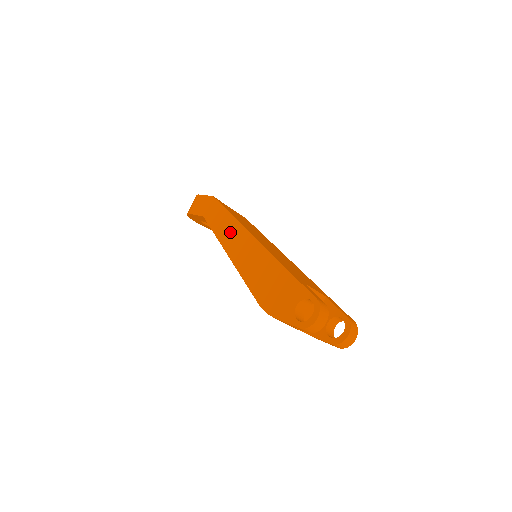
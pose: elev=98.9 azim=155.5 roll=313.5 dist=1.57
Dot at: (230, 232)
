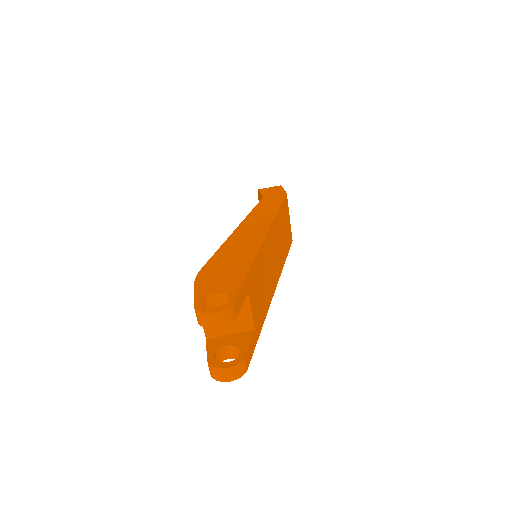
Dot at: (260, 218)
